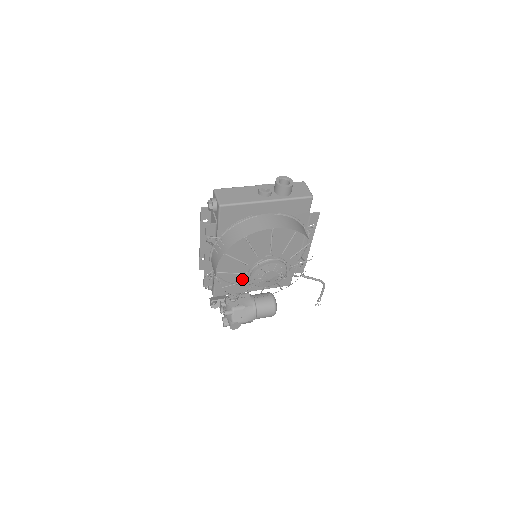
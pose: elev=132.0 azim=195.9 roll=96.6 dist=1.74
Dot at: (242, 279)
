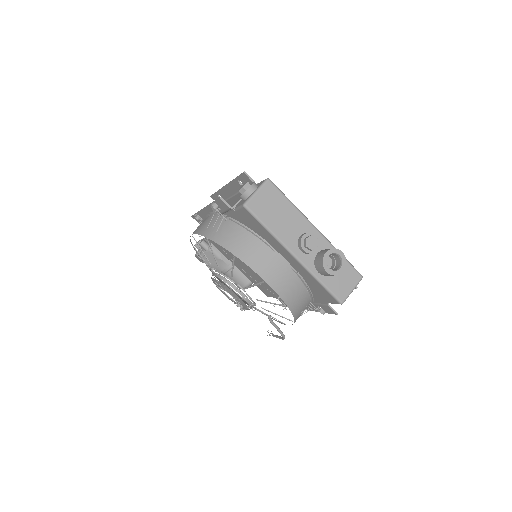
Dot at: occluded
